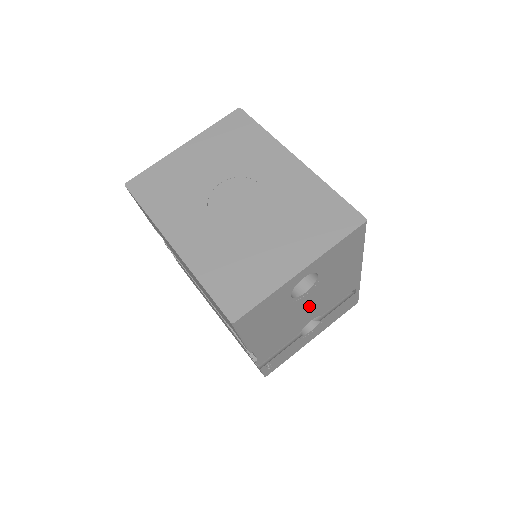
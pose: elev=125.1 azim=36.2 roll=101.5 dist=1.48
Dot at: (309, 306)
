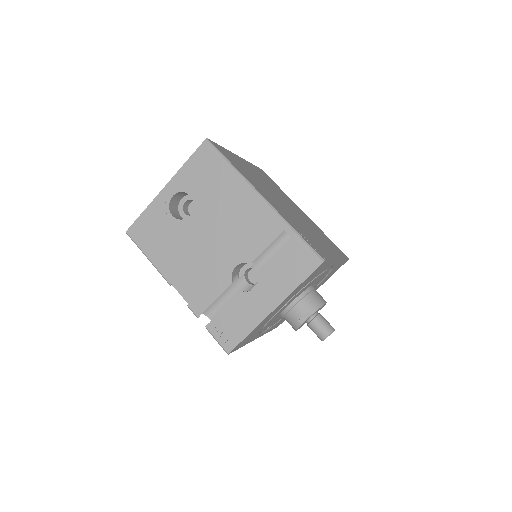
Dot at: (212, 238)
